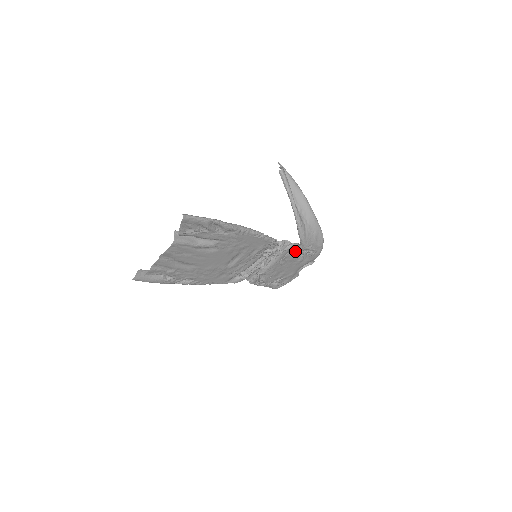
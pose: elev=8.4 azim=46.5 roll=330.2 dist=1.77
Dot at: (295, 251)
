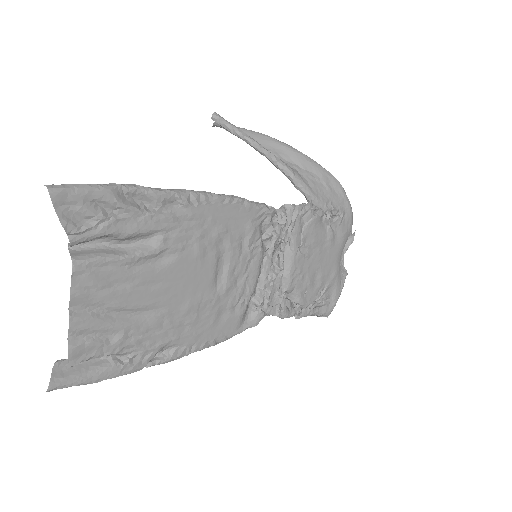
Dot at: (311, 220)
